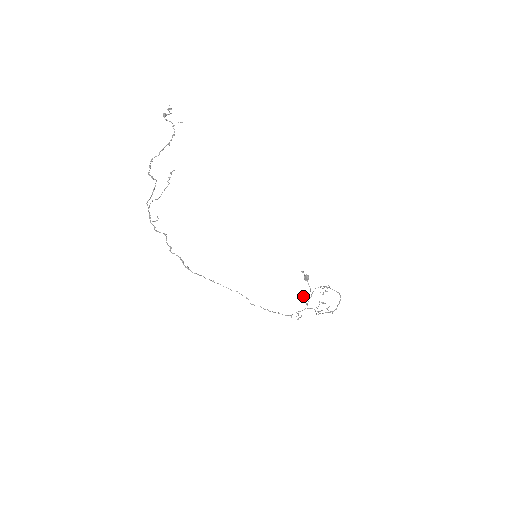
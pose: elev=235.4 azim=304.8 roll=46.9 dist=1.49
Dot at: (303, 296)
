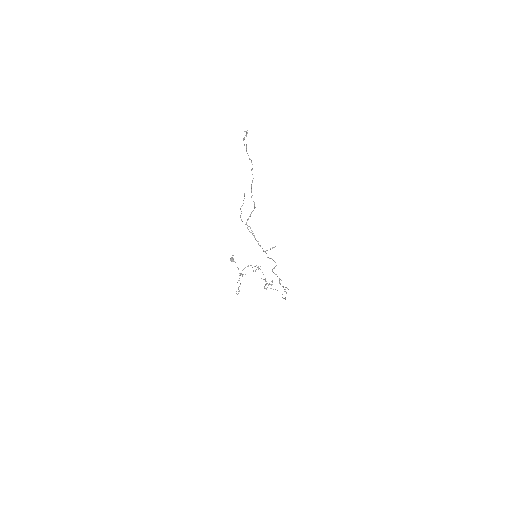
Dot at: occluded
